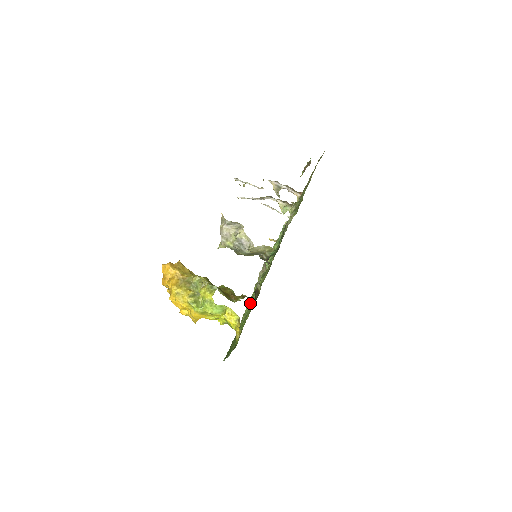
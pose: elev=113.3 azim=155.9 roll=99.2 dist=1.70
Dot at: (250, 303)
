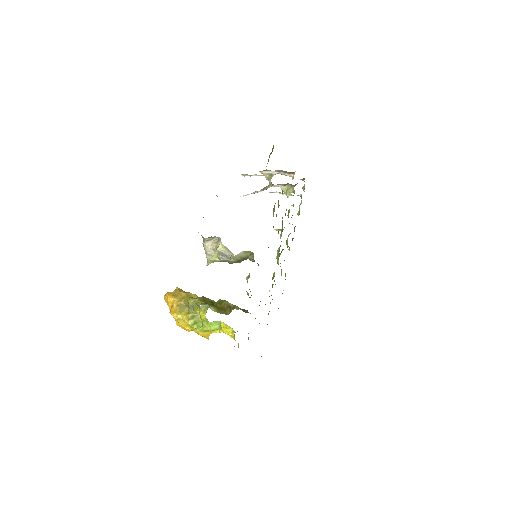
Dot at: occluded
